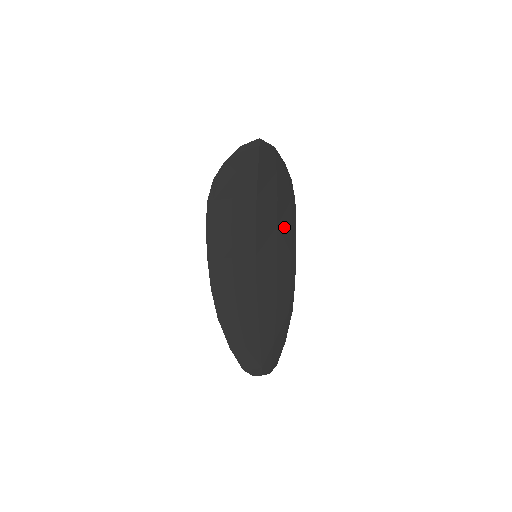
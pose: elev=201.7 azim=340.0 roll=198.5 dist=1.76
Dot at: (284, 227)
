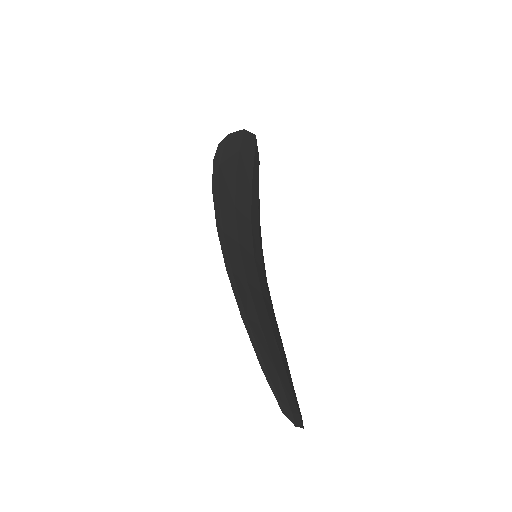
Dot at: (261, 246)
